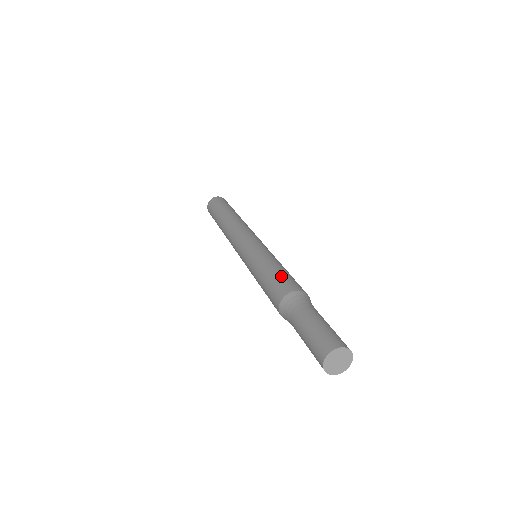
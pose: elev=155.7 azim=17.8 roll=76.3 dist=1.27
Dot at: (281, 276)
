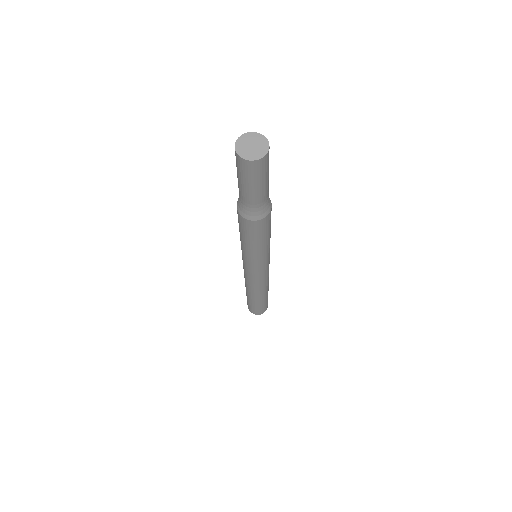
Dot at: occluded
